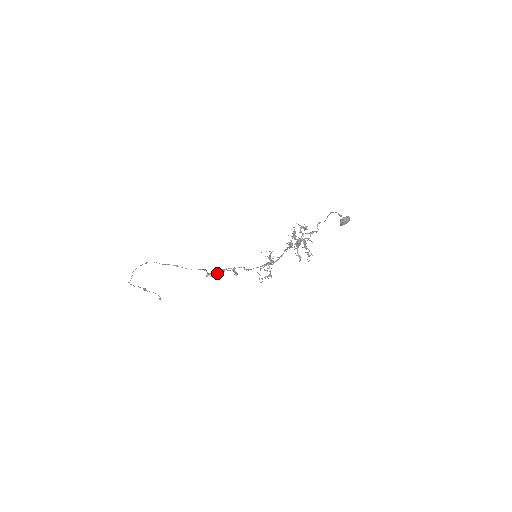
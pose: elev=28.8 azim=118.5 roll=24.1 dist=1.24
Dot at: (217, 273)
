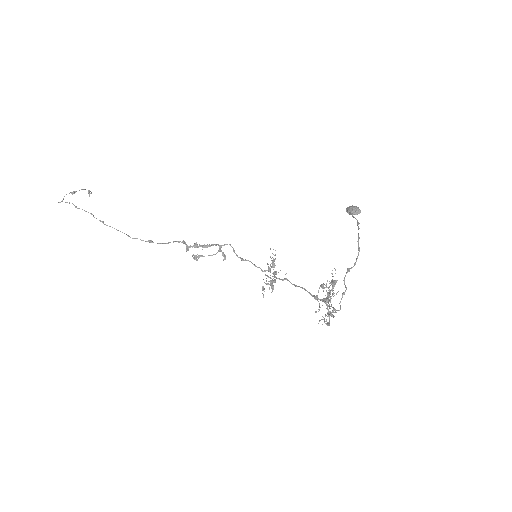
Dot at: (203, 256)
